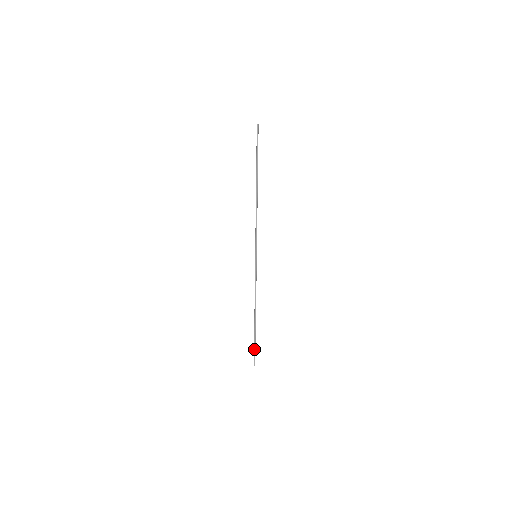
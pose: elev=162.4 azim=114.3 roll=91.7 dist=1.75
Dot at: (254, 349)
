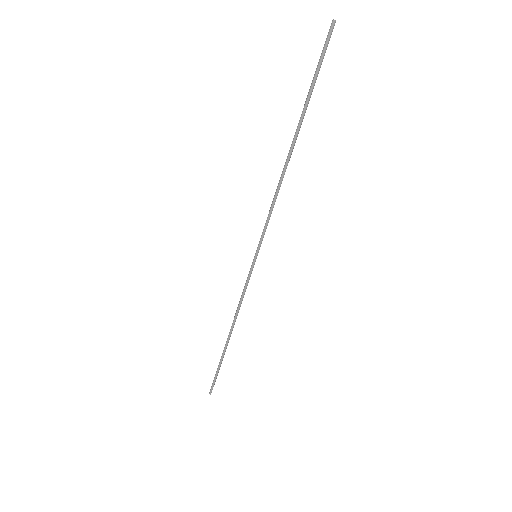
Dot at: (215, 376)
